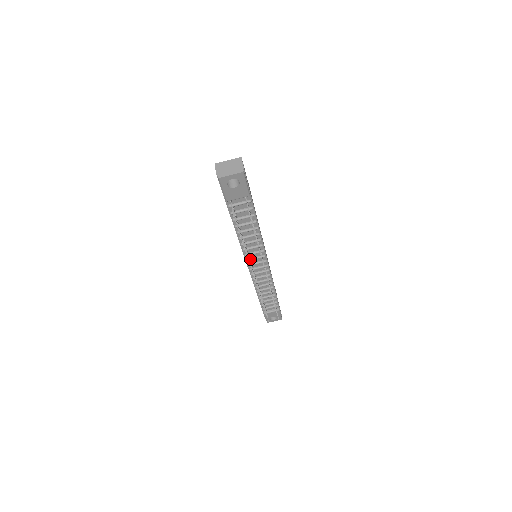
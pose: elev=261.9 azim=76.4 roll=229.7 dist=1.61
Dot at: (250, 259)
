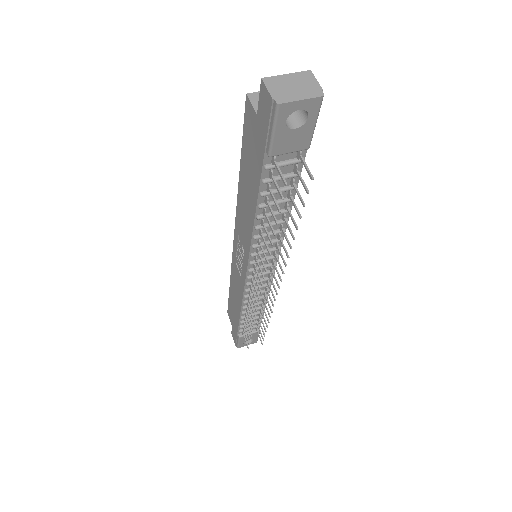
Dot at: (256, 261)
